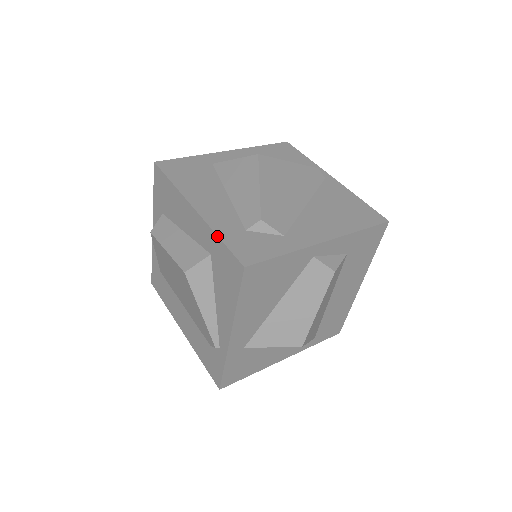
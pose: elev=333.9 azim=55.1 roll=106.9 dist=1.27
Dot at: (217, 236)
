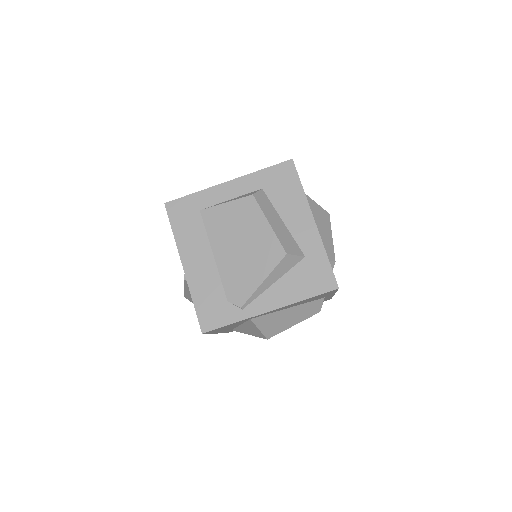
Dot at: occluded
